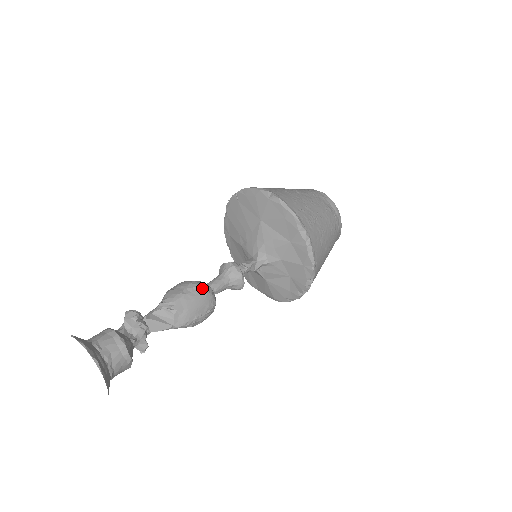
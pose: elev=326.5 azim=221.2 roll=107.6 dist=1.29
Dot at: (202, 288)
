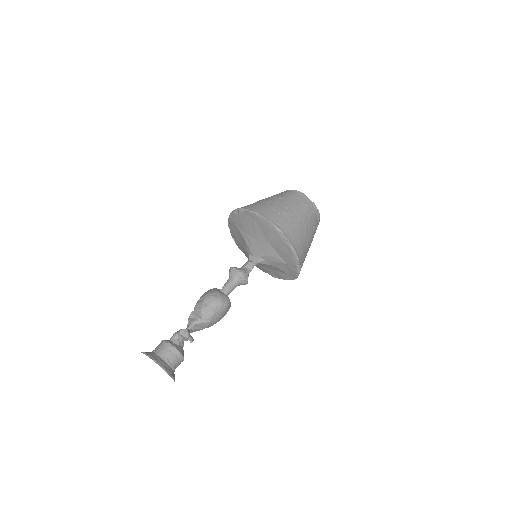
Dot at: (226, 305)
